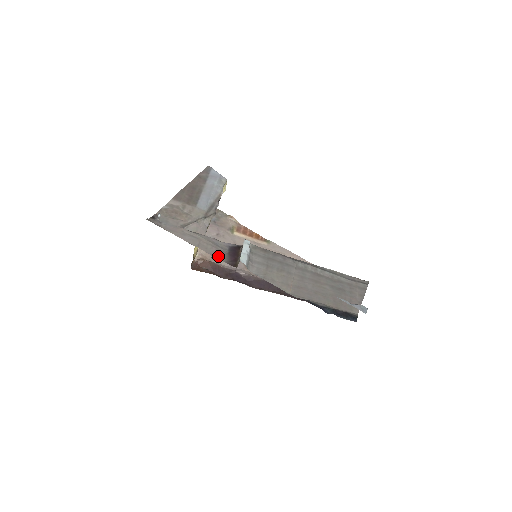
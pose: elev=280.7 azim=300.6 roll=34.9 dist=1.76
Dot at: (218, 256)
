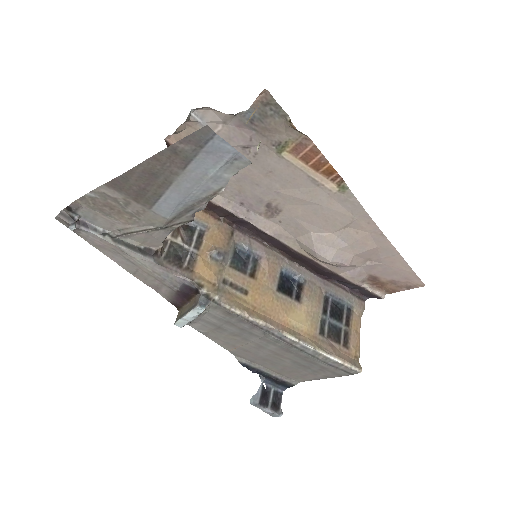
Dot at: (159, 291)
